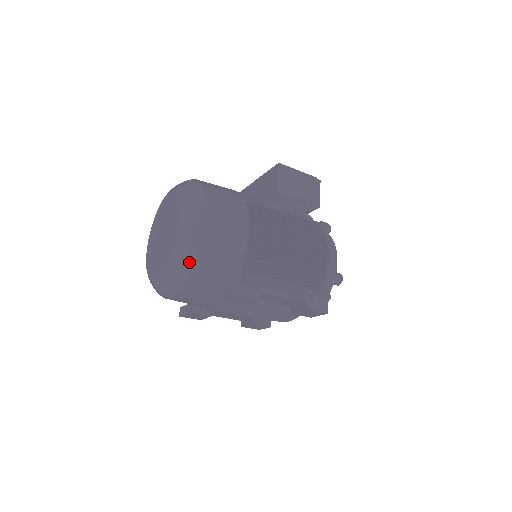
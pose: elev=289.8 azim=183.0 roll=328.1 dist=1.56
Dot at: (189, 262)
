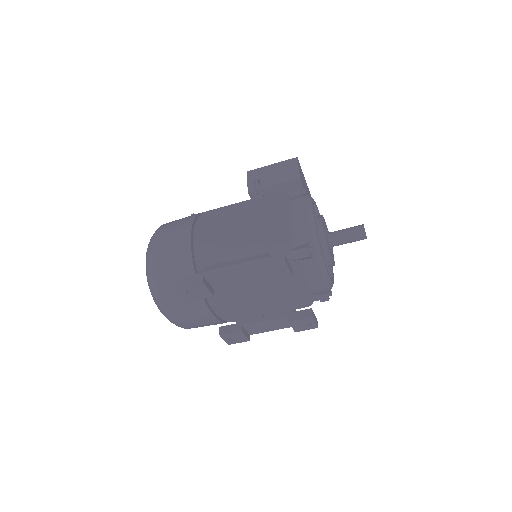
Dot at: (153, 283)
